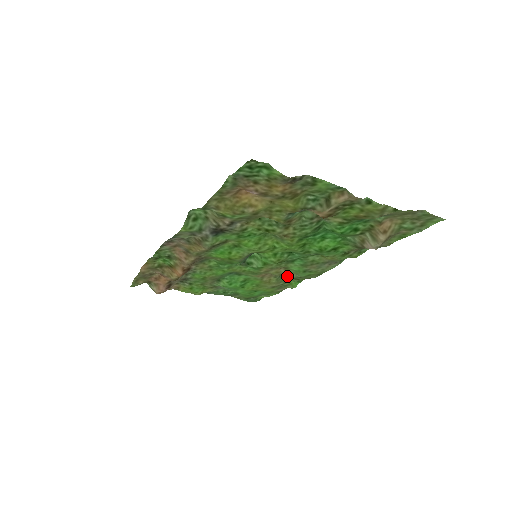
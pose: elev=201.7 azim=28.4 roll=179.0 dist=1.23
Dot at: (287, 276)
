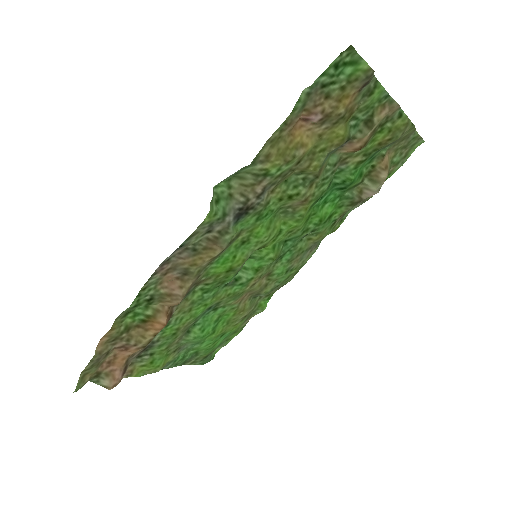
Dot at: (266, 289)
